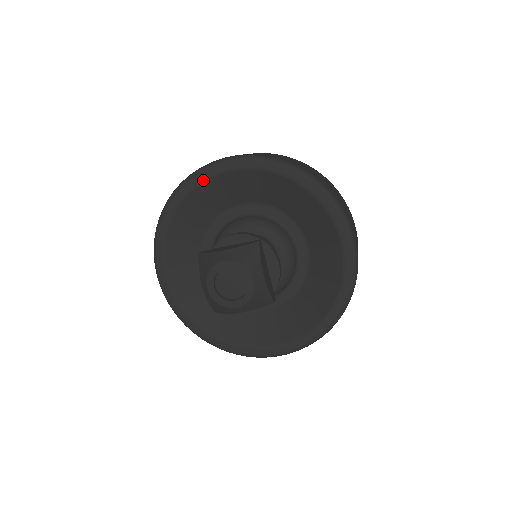
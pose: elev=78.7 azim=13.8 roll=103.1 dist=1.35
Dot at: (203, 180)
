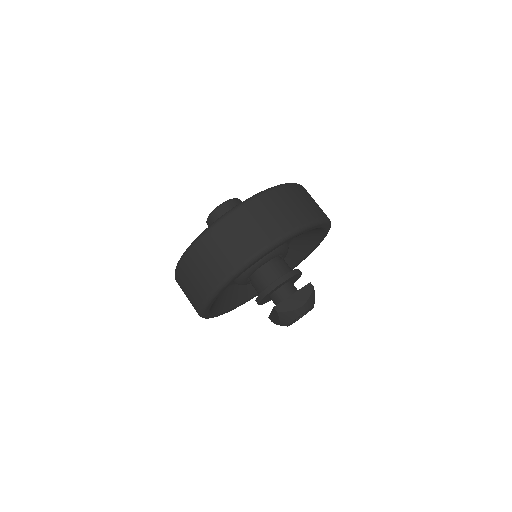
Dot at: occluded
